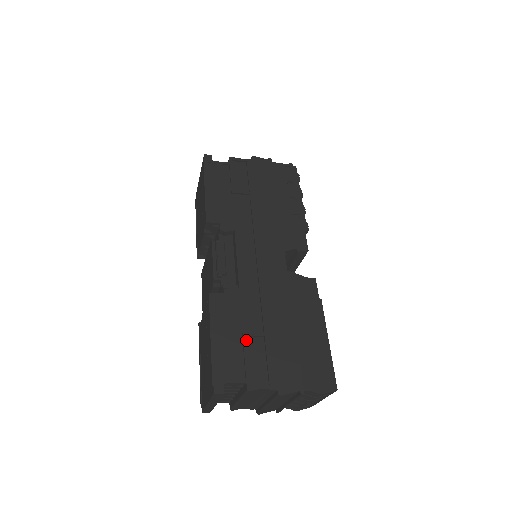
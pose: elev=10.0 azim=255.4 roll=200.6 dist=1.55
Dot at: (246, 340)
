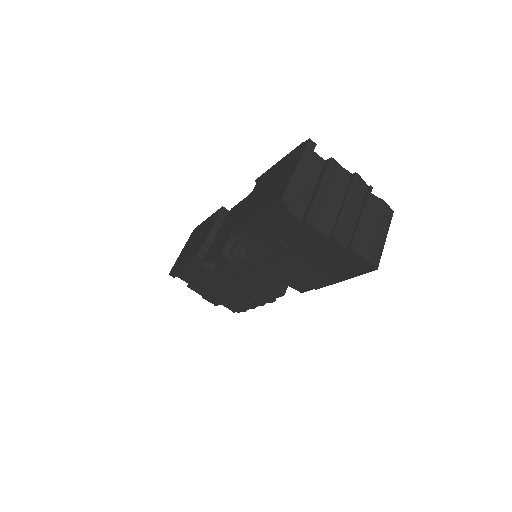
Dot at: occluded
